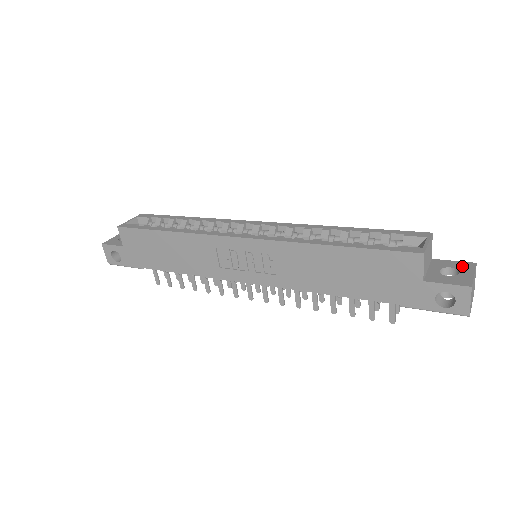
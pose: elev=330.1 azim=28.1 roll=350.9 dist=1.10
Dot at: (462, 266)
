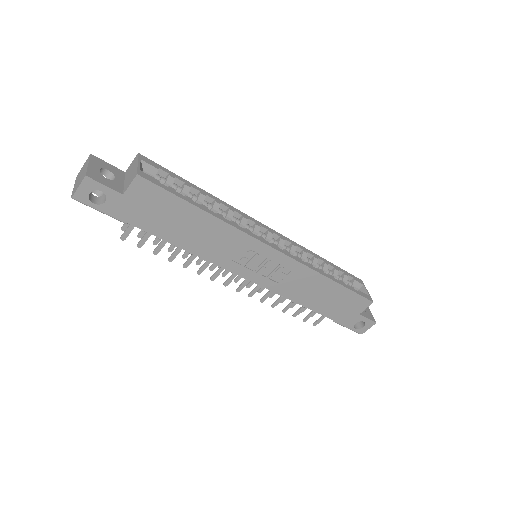
Dot at: occluded
